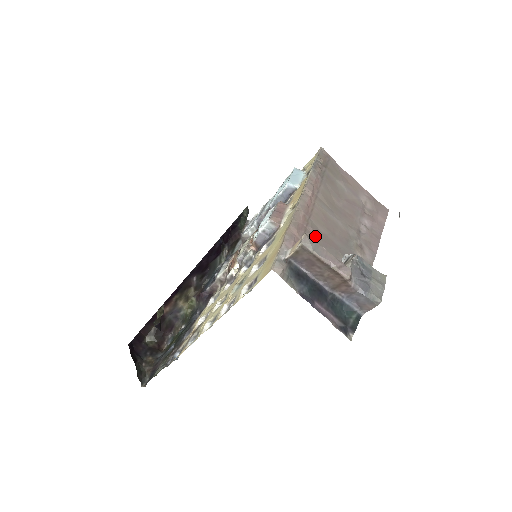
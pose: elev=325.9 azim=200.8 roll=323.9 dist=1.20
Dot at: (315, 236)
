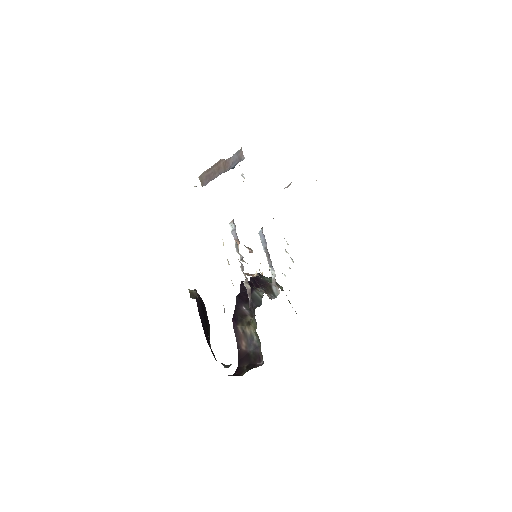
Dot at: occluded
